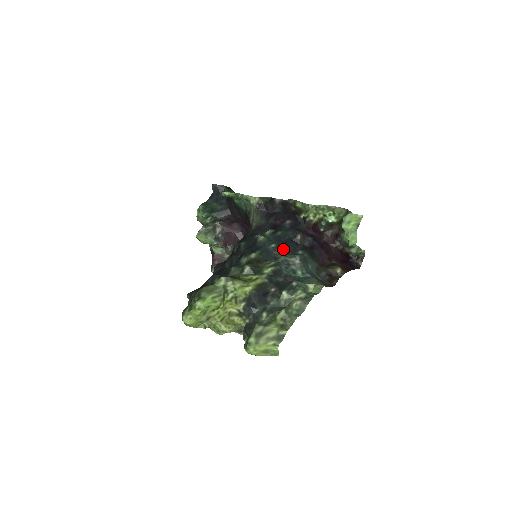
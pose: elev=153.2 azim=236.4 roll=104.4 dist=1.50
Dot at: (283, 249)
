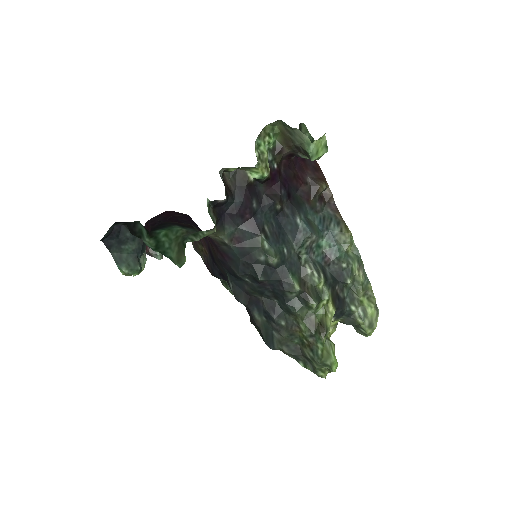
Dot at: (289, 239)
